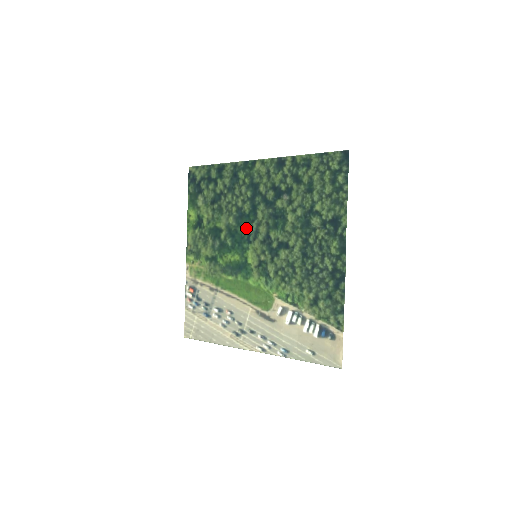
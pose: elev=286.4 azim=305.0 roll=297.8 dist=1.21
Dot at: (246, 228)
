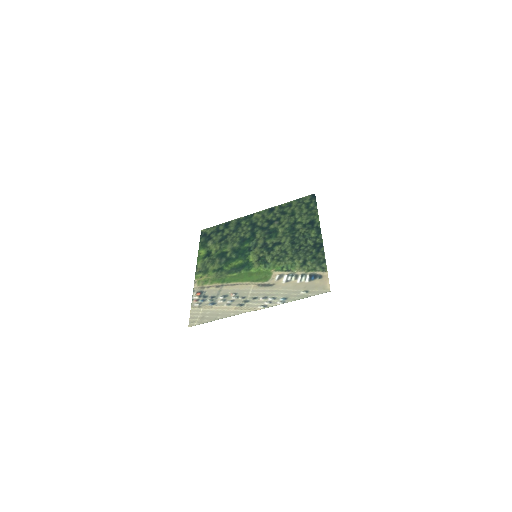
Dot at: (248, 245)
